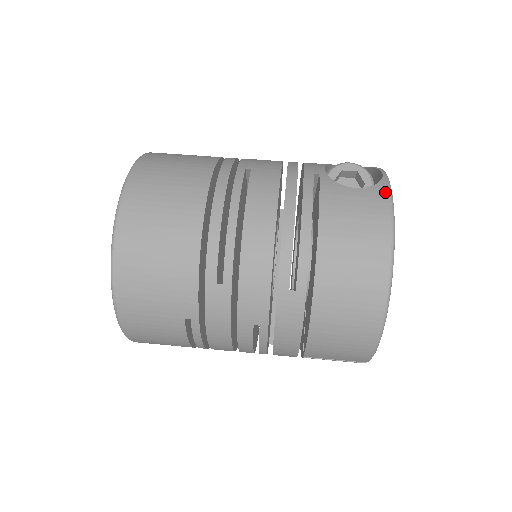
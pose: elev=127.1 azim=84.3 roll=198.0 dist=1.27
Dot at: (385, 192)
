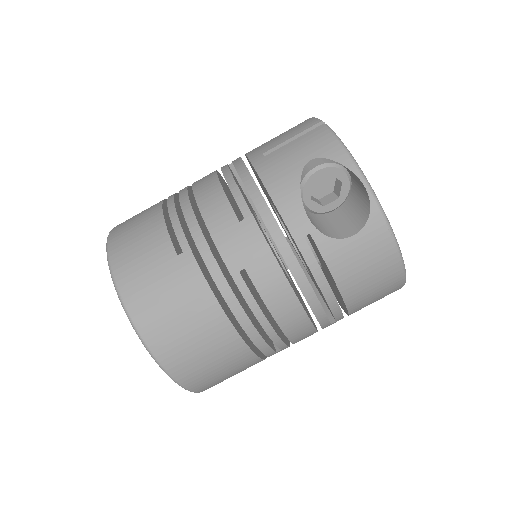
Dot at: (382, 224)
